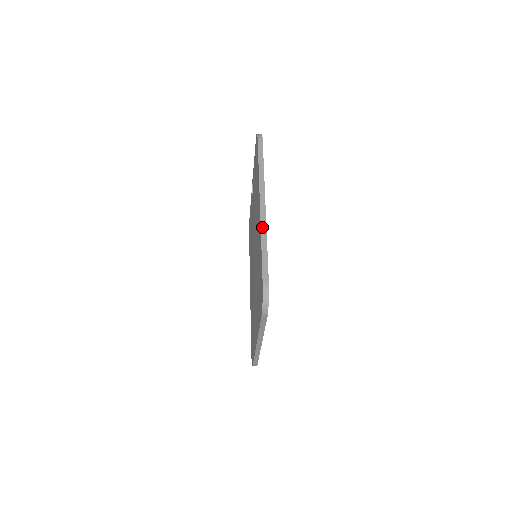
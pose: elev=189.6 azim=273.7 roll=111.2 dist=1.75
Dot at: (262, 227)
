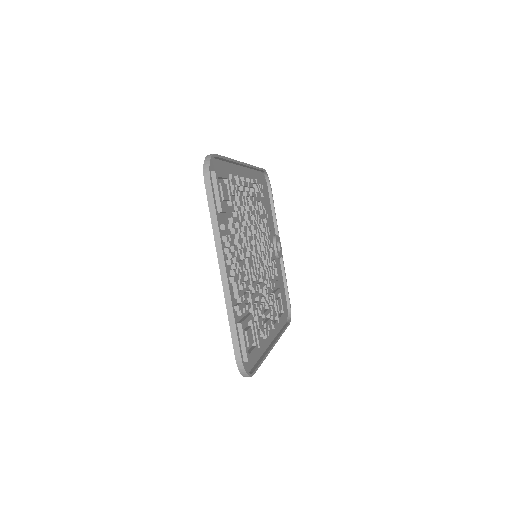
Dot at: occluded
